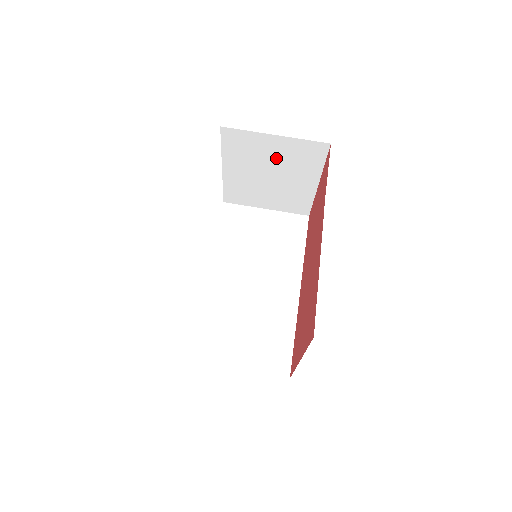
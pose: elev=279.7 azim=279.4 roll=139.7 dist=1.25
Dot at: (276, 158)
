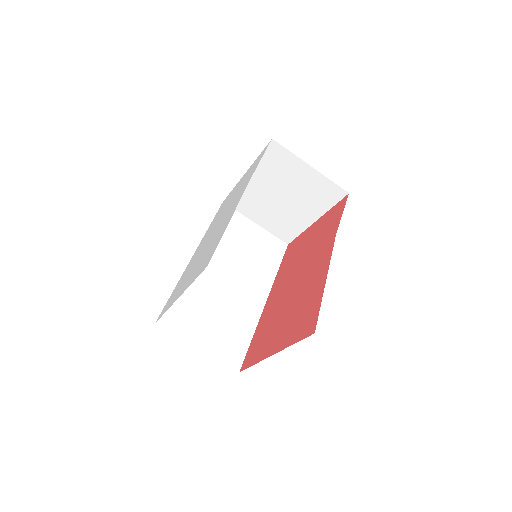
Dot at: (298, 185)
